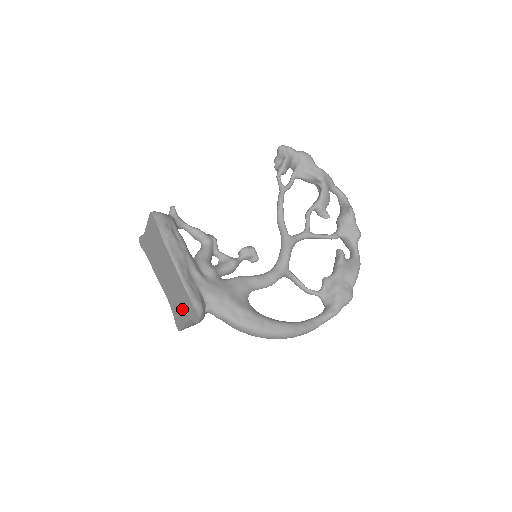
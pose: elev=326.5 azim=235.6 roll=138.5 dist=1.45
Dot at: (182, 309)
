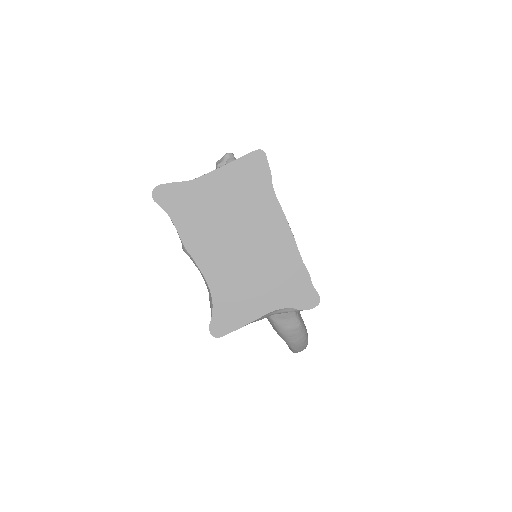
Dot at: (265, 295)
